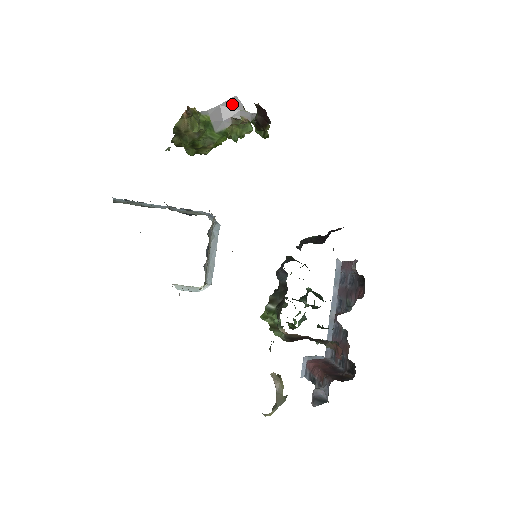
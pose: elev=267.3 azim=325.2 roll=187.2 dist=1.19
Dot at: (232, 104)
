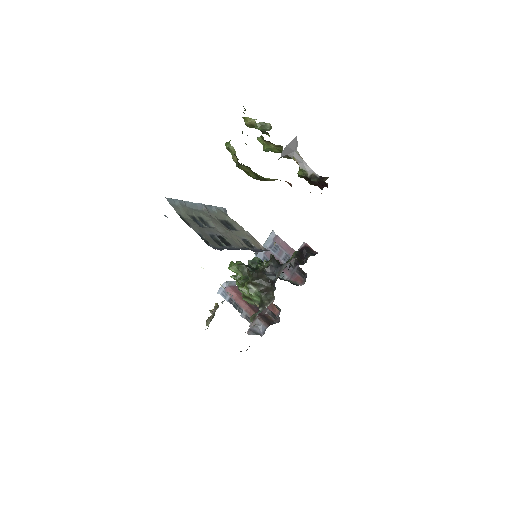
Dot at: (293, 145)
